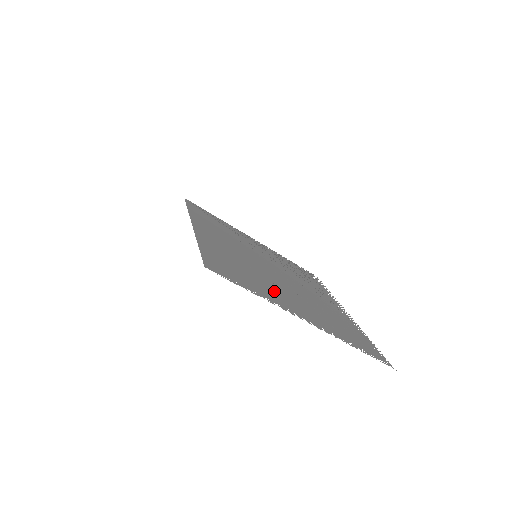
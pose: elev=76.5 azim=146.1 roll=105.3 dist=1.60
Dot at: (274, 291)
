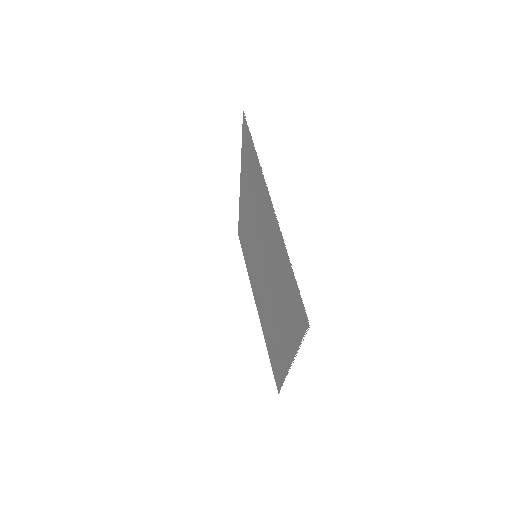
Dot at: (261, 201)
